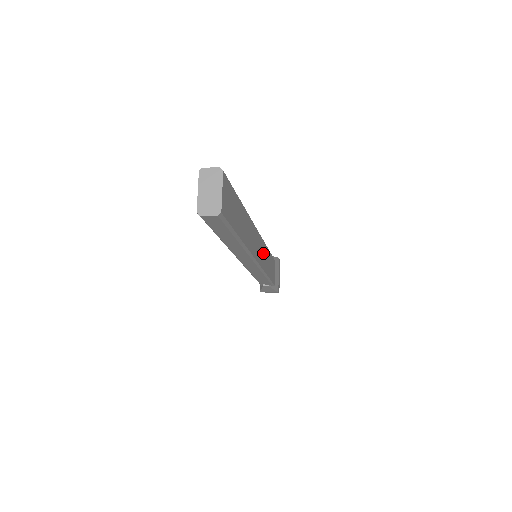
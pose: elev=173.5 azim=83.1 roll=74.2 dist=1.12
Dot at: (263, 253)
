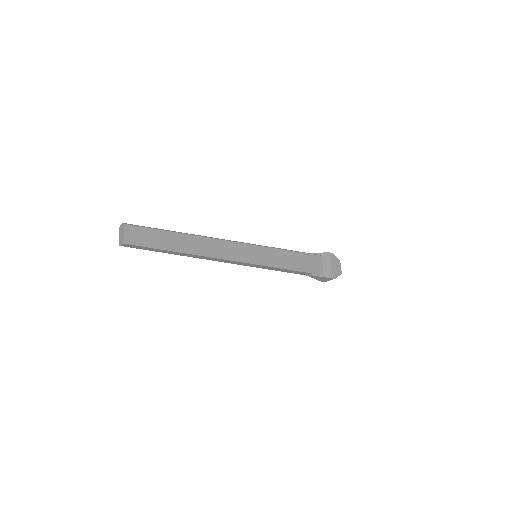
Dot at: (256, 253)
